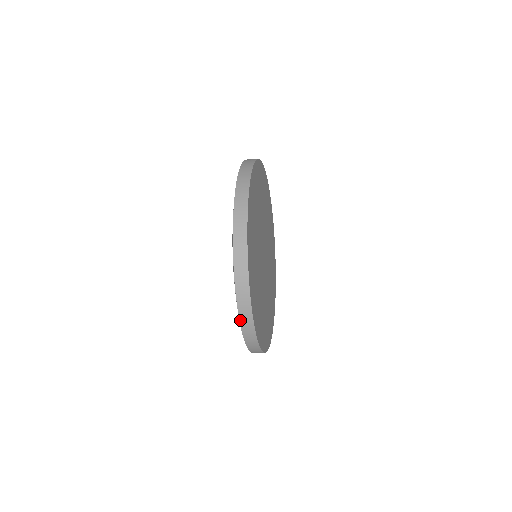
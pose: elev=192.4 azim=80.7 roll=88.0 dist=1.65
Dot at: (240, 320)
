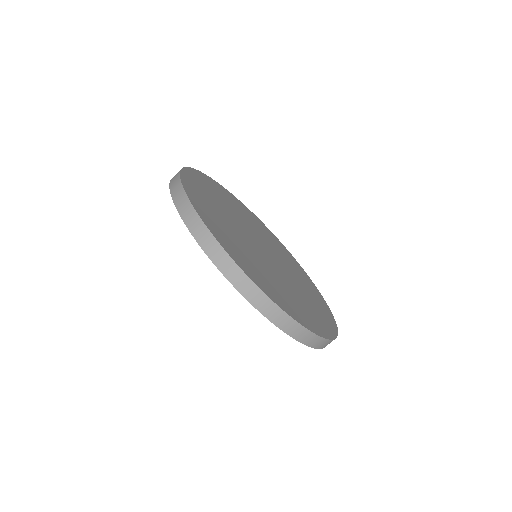
Dot at: occluded
